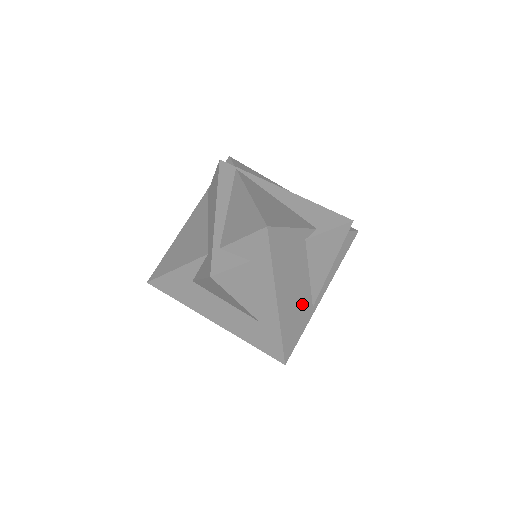
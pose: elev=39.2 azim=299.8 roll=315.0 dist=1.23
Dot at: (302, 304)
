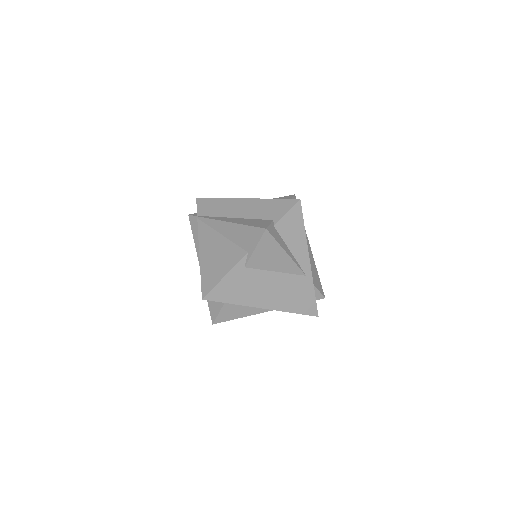
Dot at: (291, 286)
